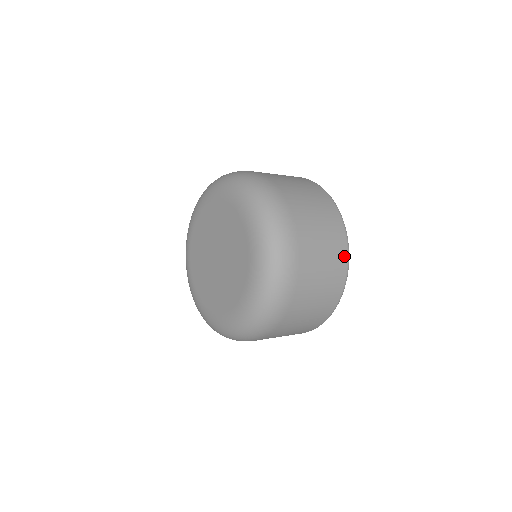
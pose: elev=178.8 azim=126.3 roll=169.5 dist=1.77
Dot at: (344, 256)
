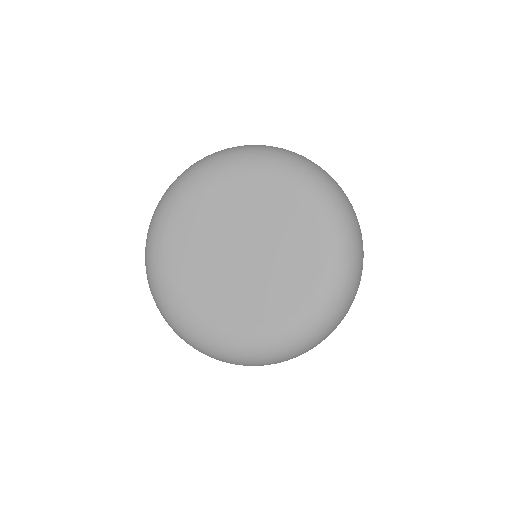
Dot at: occluded
